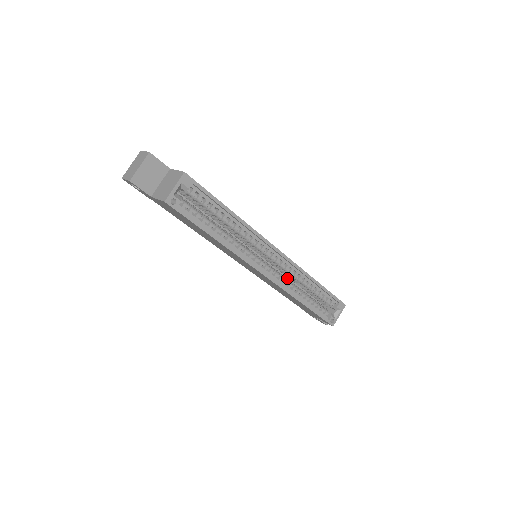
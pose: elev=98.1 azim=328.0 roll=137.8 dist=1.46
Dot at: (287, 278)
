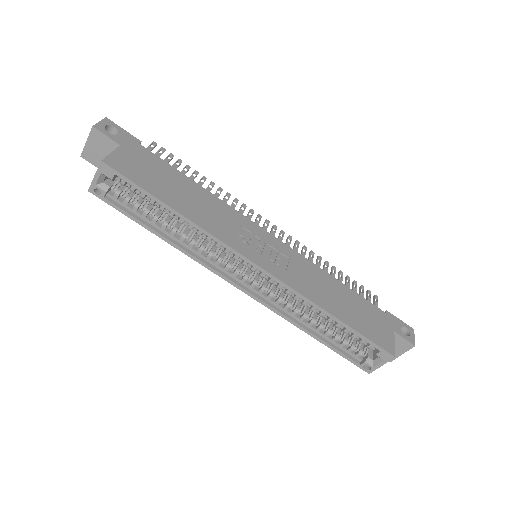
Dot at: occluded
